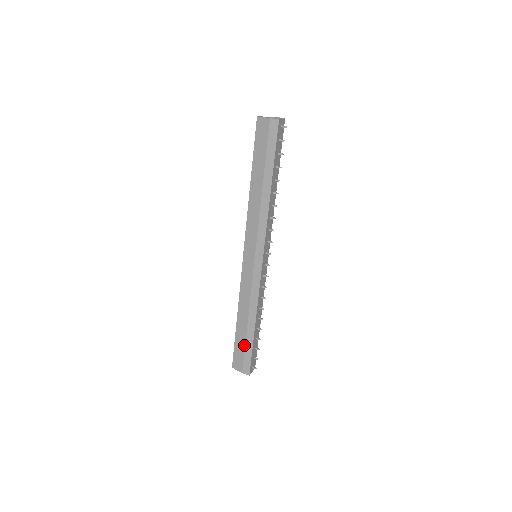
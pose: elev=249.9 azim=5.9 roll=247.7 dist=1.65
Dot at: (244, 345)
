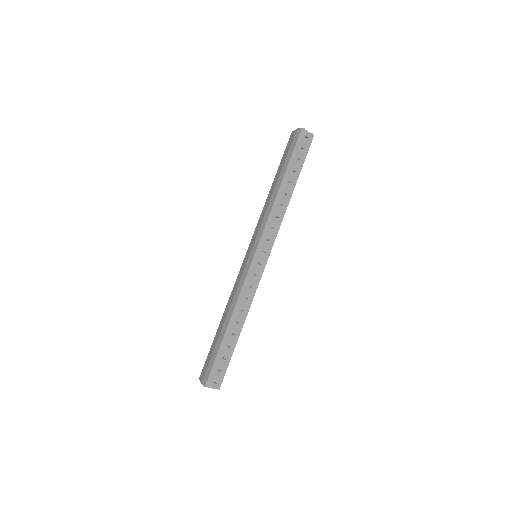
Dot at: (214, 349)
